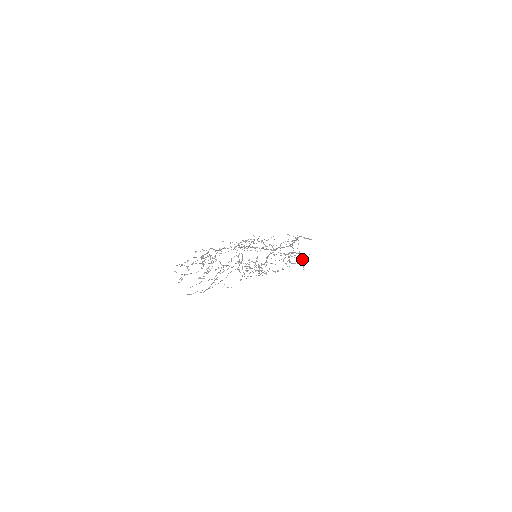
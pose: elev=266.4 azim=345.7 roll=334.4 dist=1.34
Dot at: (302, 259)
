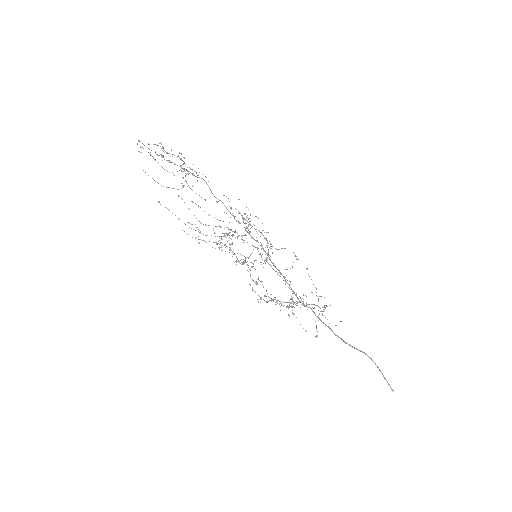
Dot at: (291, 299)
